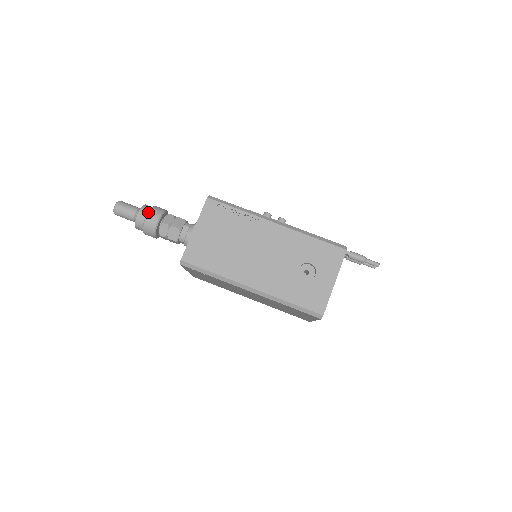
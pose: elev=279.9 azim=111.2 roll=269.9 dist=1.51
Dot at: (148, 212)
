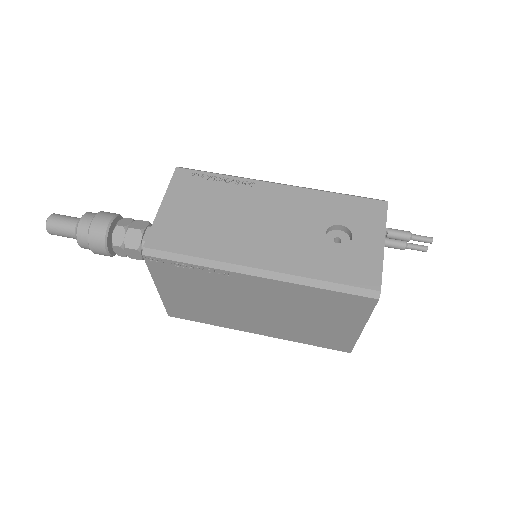
Dot at: (95, 215)
